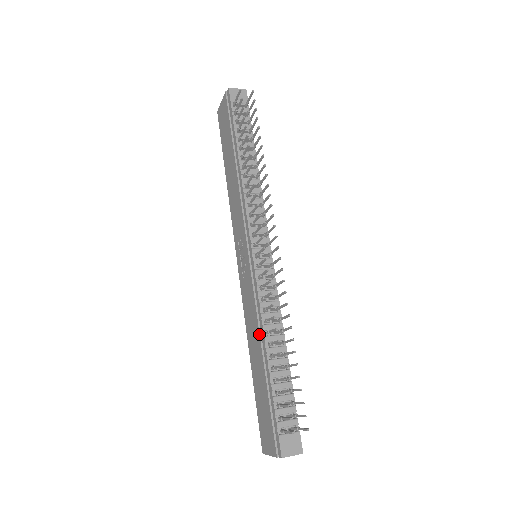
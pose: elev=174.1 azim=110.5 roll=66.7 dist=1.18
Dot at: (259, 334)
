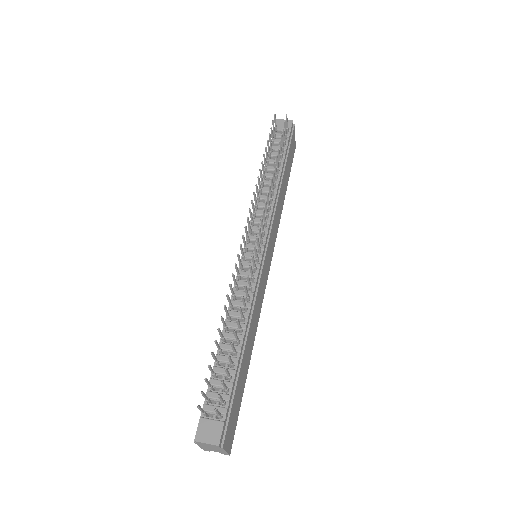
Dot at: (225, 320)
